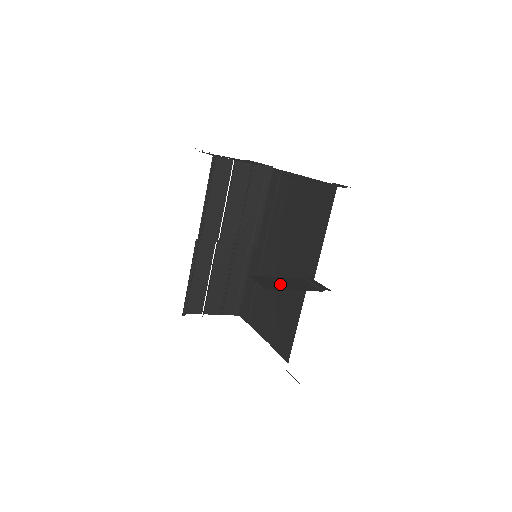
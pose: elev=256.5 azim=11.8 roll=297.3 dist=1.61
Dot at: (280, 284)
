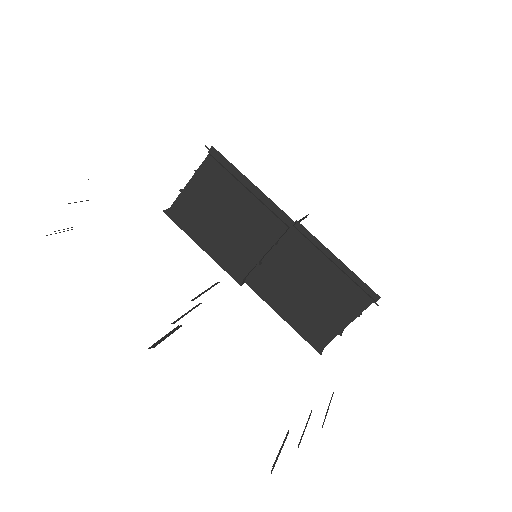
Dot at: (186, 314)
